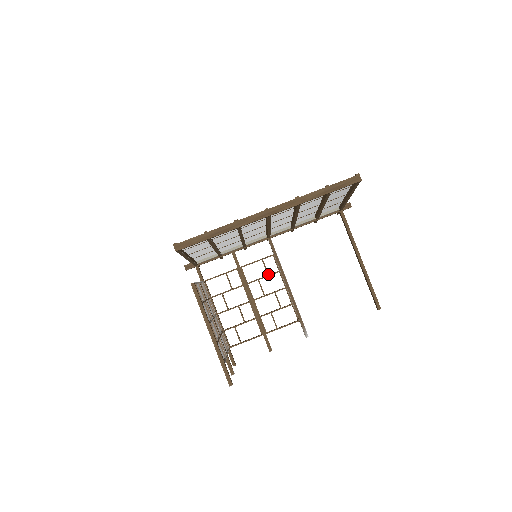
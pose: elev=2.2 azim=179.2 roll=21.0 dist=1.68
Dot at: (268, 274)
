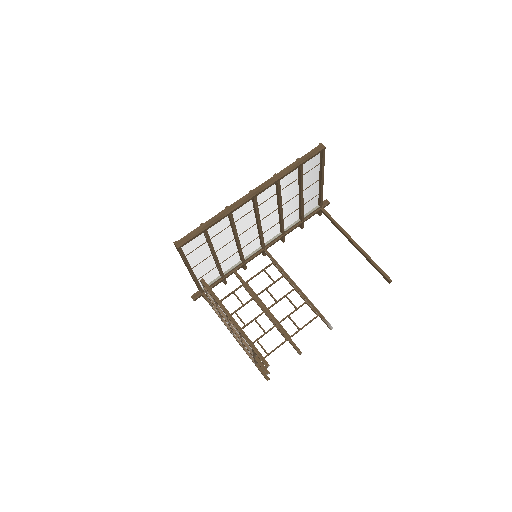
Dot at: (274, 281)
